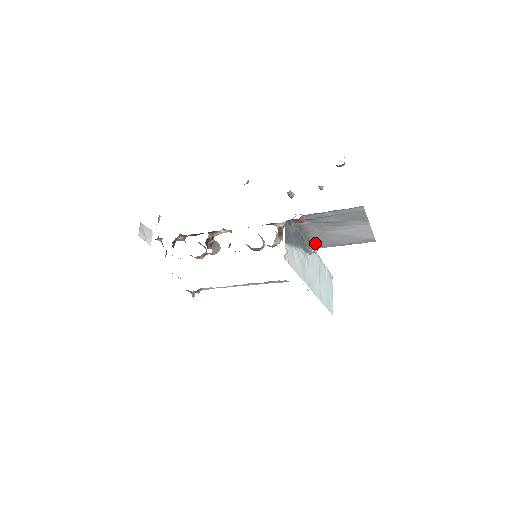
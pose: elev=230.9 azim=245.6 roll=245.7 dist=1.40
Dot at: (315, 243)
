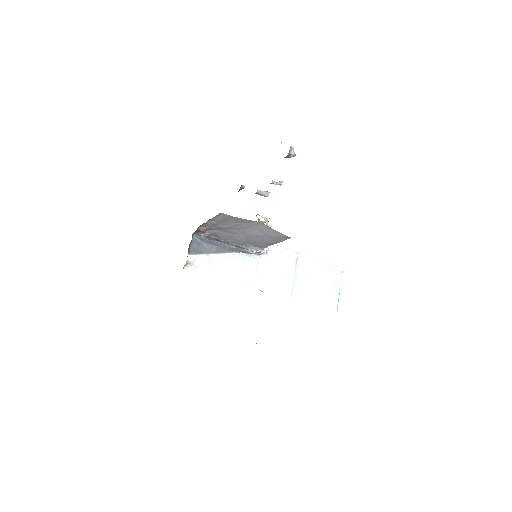
Dot at: (253, 245)
